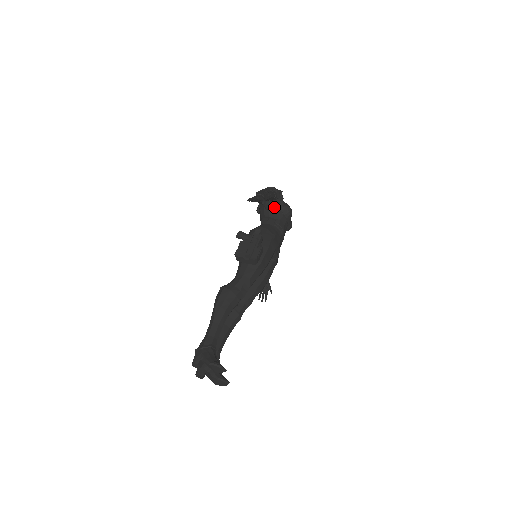
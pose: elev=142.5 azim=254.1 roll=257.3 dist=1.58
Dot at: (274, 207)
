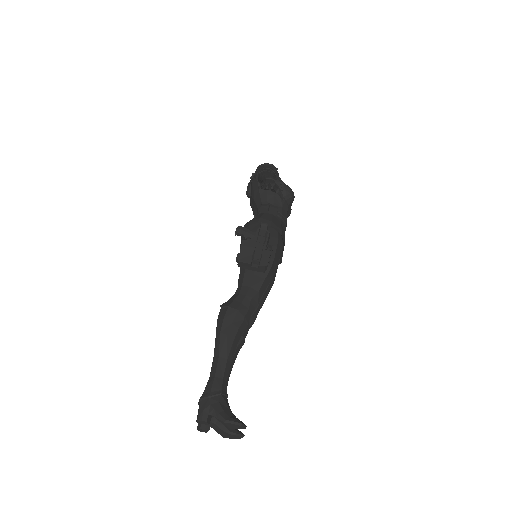
Dot at: occluded
